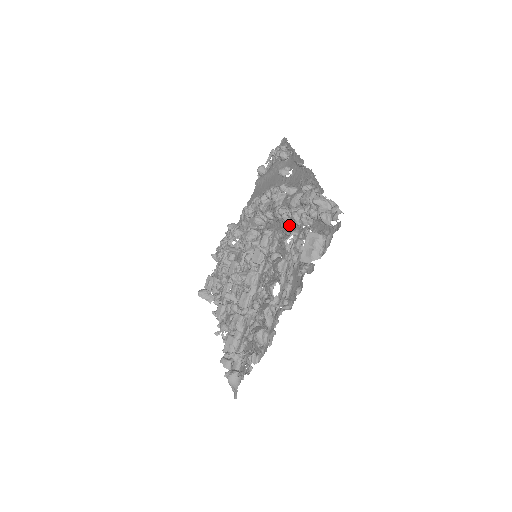
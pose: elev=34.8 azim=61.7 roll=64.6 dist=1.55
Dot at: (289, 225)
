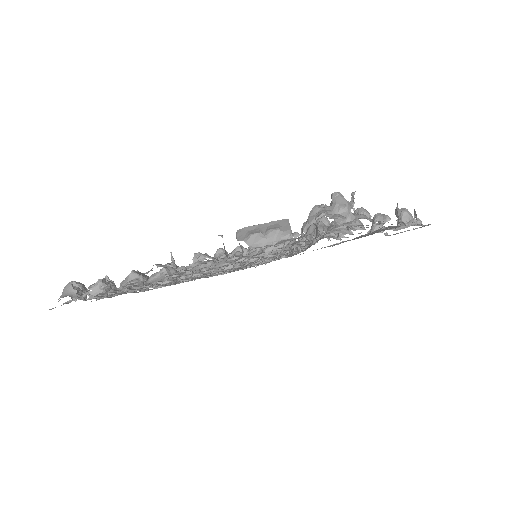
Dot at: occluded
